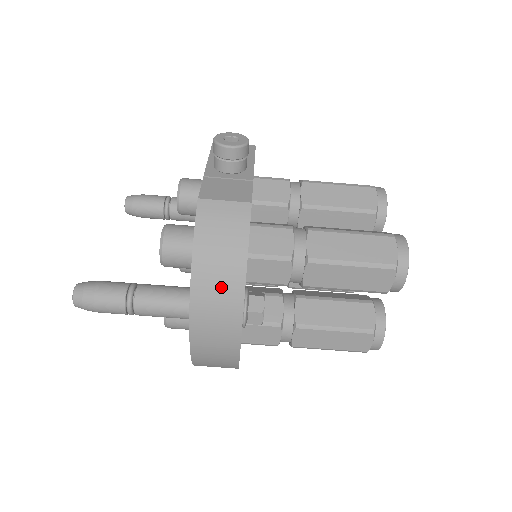
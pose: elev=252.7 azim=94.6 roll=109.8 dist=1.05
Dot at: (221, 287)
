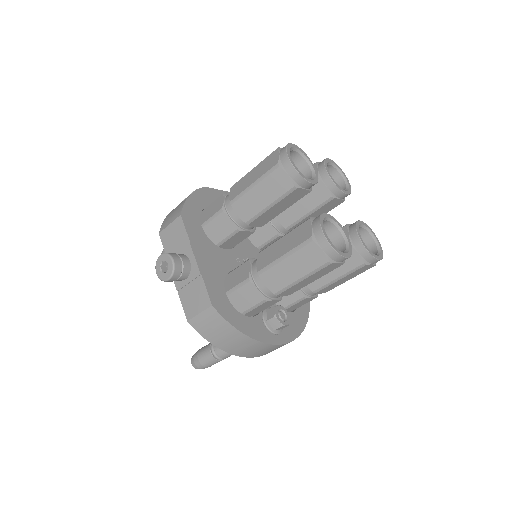
Dot at: (246, 347)
